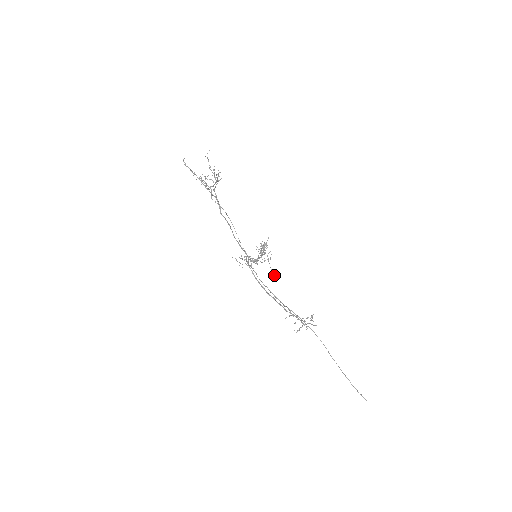
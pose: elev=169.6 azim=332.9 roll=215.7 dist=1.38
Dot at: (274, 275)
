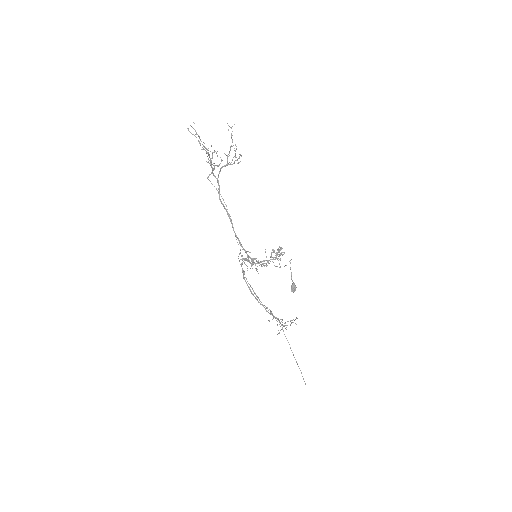
Dot at: (292, 286)
